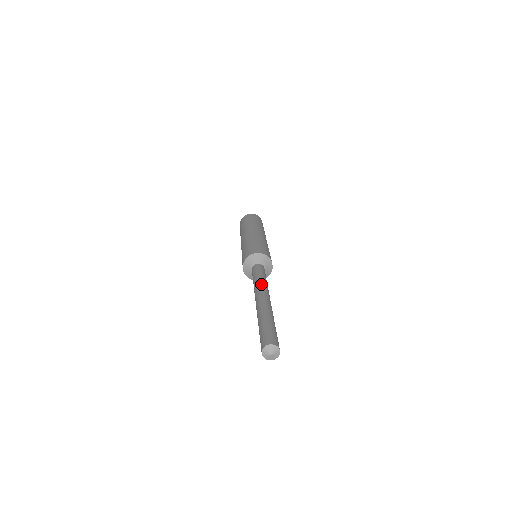
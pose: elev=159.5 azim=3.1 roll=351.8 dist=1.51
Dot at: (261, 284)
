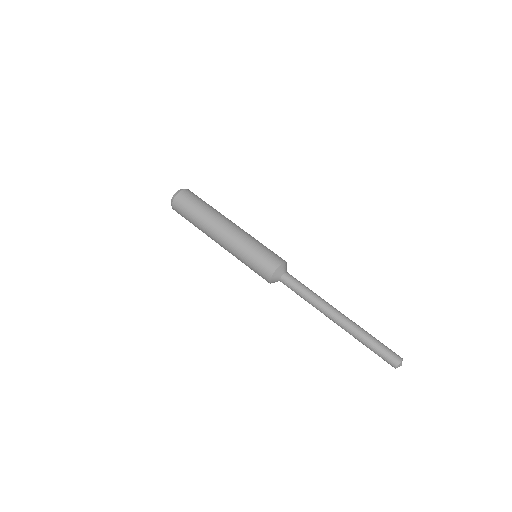
Dot at: (318, 305)
